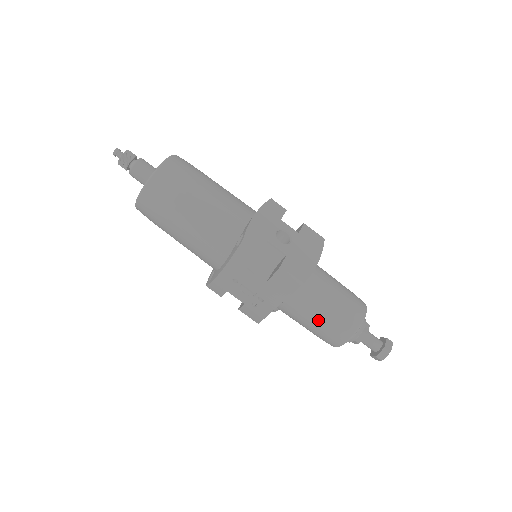
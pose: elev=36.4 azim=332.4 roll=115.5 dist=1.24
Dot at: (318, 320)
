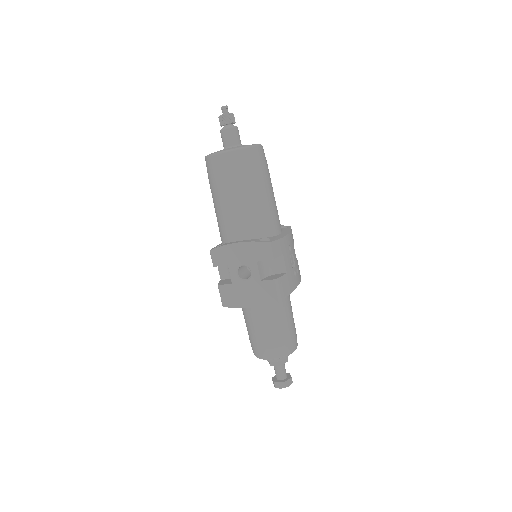
Dot at: occluded
